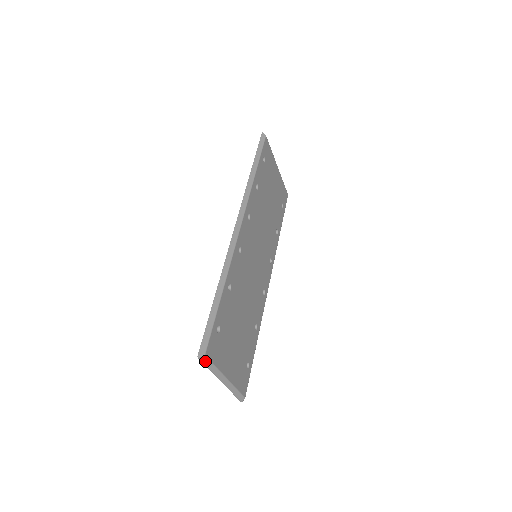
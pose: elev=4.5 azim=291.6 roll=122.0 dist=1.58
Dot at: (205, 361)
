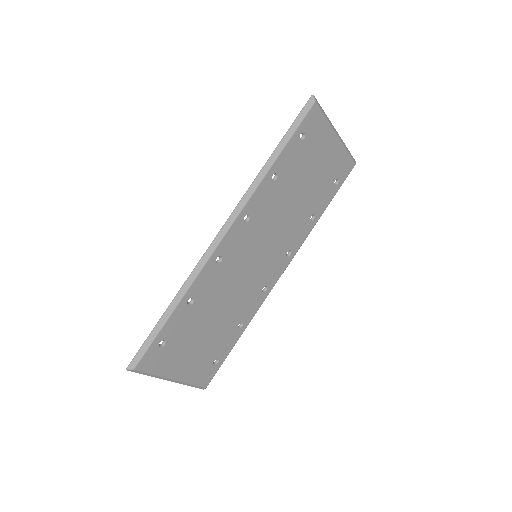
Dot at: (137, 372)
